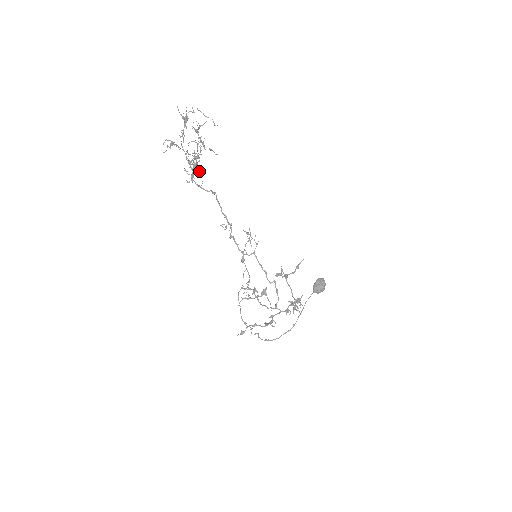
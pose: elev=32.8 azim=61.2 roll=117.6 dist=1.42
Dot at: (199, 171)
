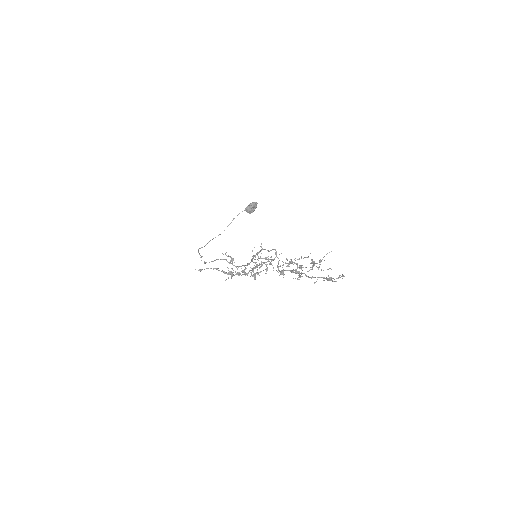
Dot at: (287, 260)
